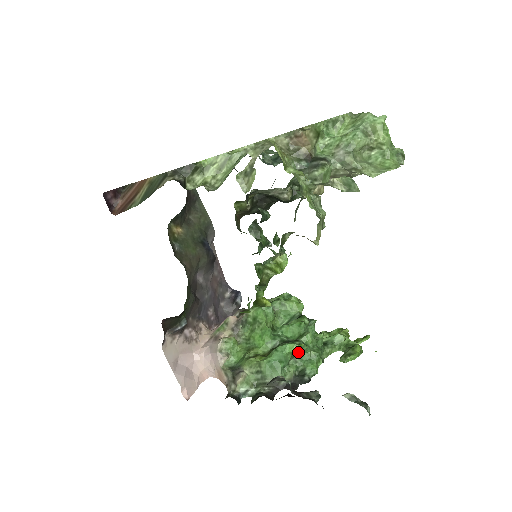
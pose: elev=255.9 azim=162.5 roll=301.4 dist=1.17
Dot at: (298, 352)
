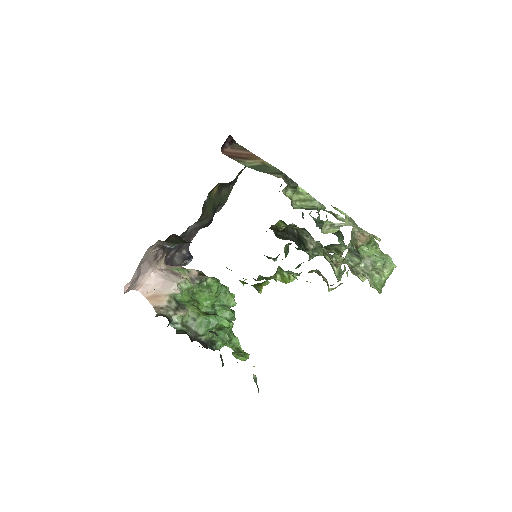
Dot at: (222, 328)
